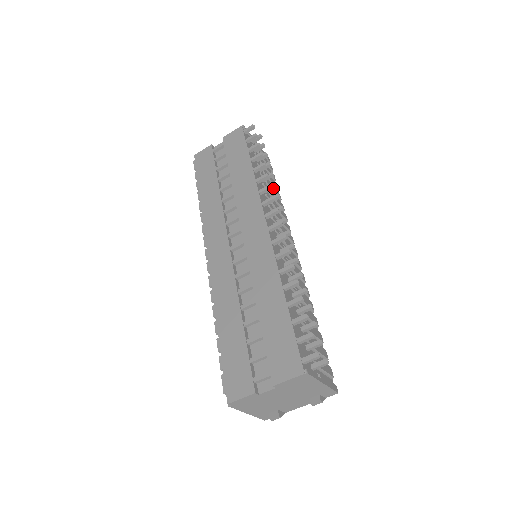
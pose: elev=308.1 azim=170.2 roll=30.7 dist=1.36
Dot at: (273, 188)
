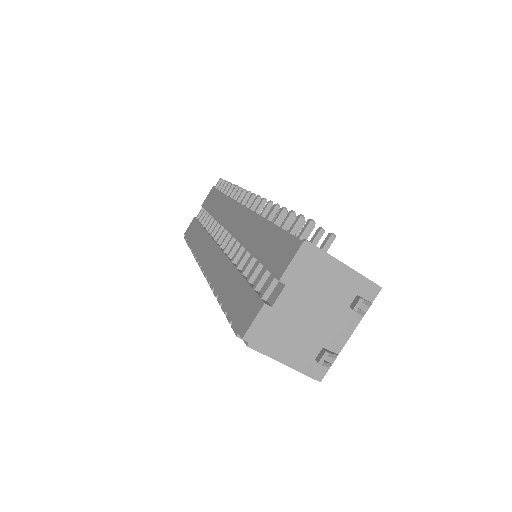
Dot at: occluded
